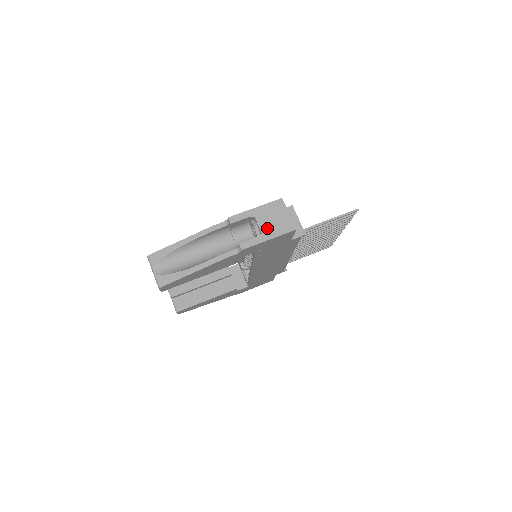
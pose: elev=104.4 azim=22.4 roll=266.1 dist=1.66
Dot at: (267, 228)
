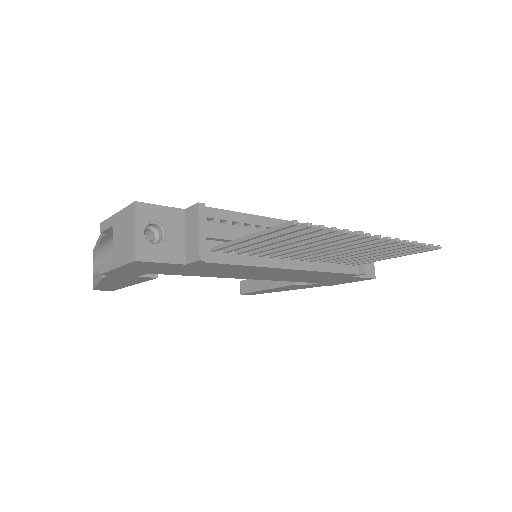
Dot at: (117, 249)
